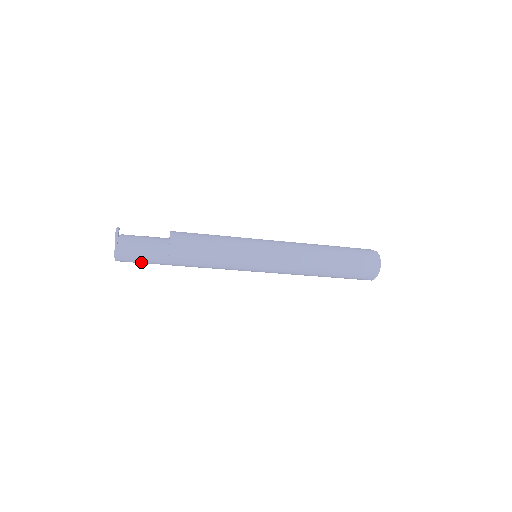
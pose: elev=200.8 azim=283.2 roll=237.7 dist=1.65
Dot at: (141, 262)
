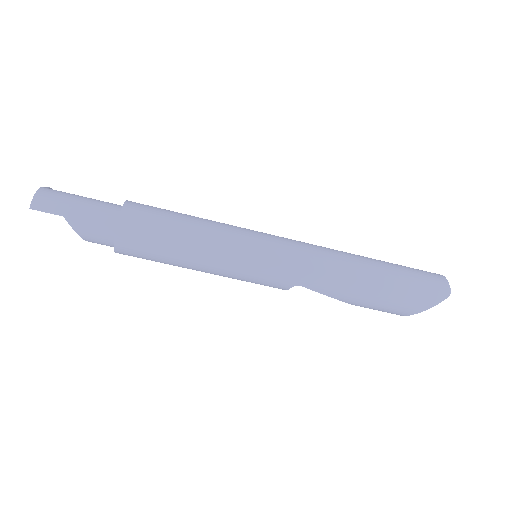
Dot at: (76, 208)
